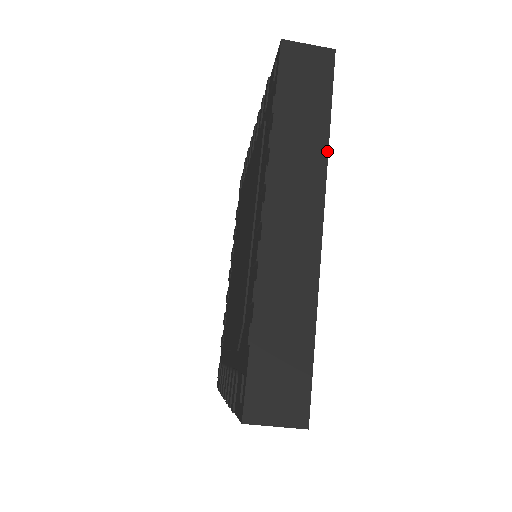
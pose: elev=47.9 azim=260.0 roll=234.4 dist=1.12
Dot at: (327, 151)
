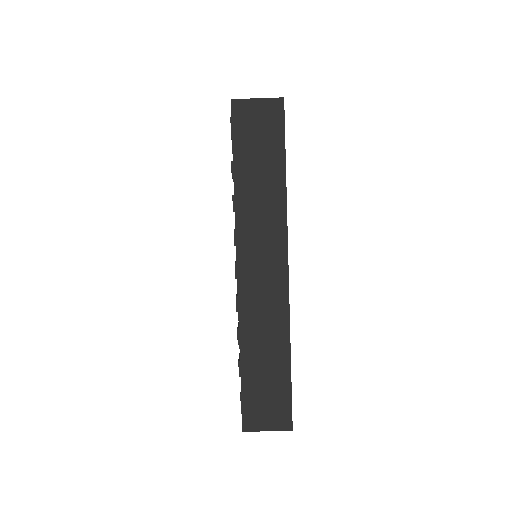
Dot at: occluded
